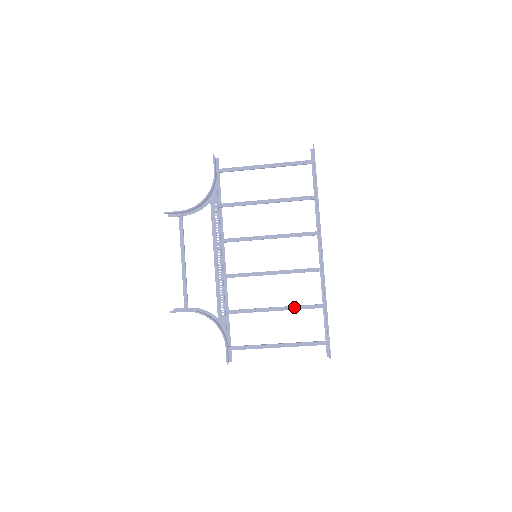
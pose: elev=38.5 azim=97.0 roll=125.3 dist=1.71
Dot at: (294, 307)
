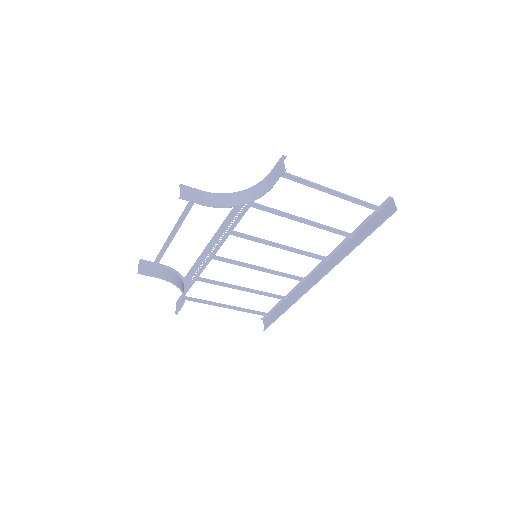
Dot at: (260, 292)
